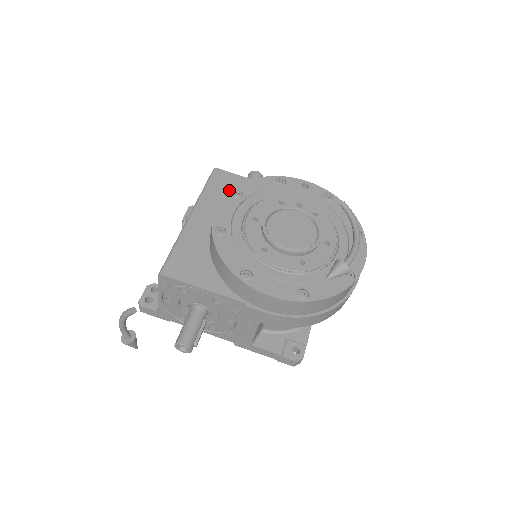
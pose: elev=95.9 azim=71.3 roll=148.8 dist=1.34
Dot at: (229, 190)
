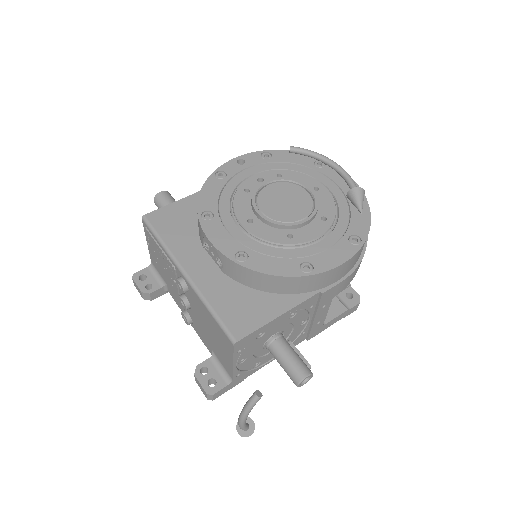
Dot at: (181, 223)
